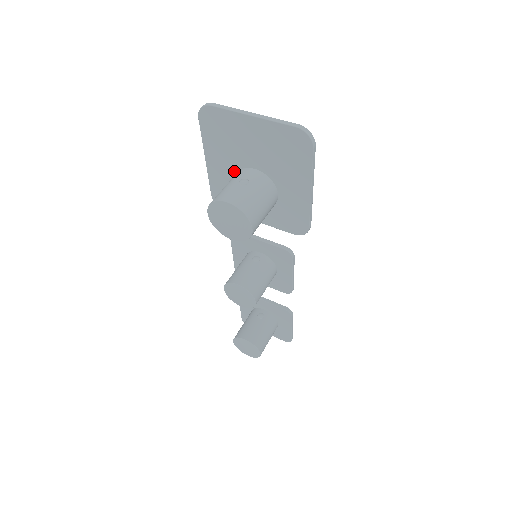
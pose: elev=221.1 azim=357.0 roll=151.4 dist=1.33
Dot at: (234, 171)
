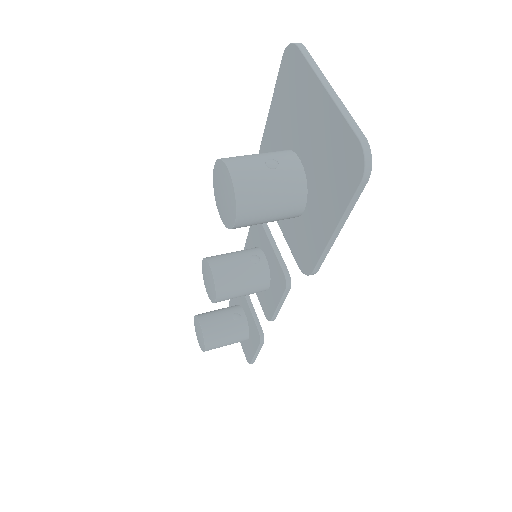
Dot at: (284, 147)
